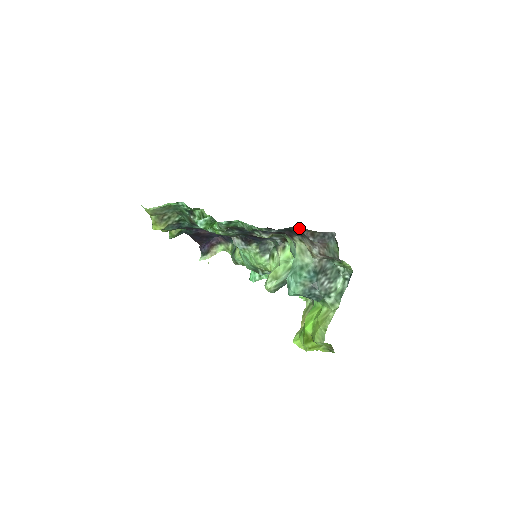
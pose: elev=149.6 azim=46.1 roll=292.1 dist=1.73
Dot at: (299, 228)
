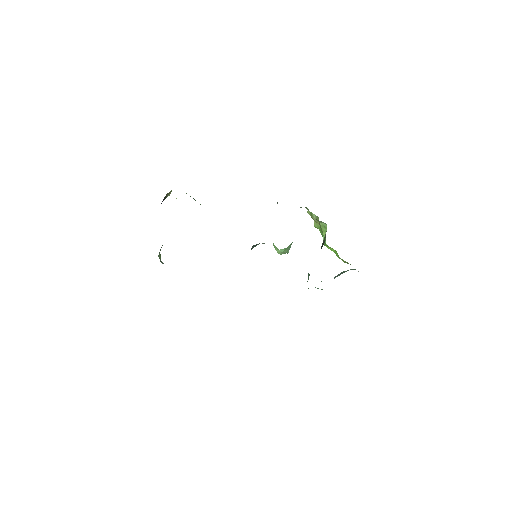
Dot at: occluded
